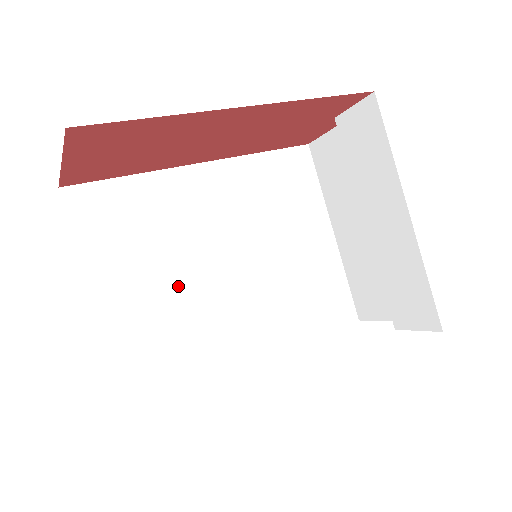
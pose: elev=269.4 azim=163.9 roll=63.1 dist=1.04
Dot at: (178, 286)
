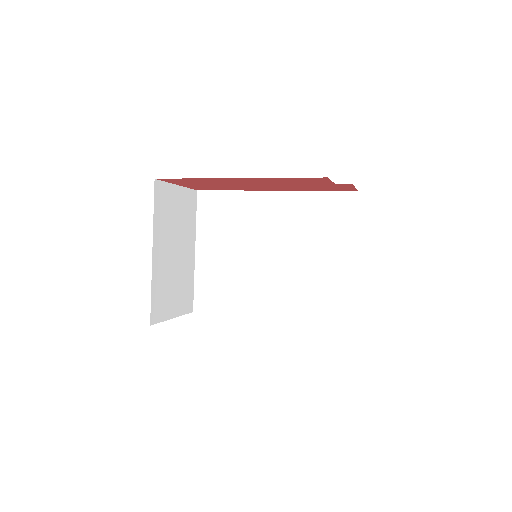
Dot at: (237, 258)
